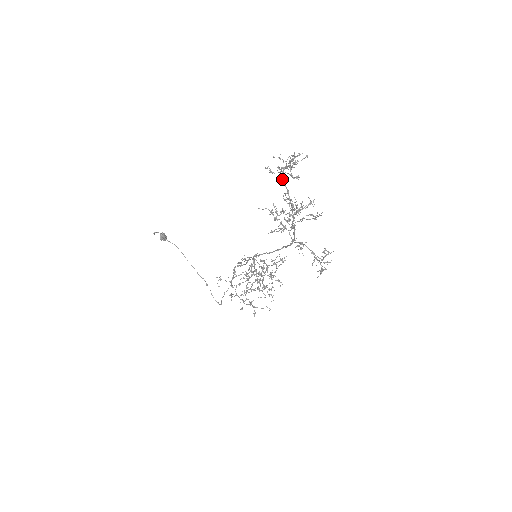
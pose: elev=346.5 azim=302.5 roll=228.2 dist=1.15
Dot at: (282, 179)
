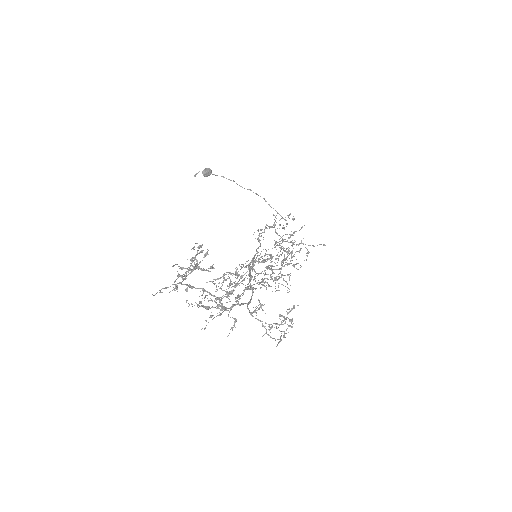
Dot at: (187, 287)
